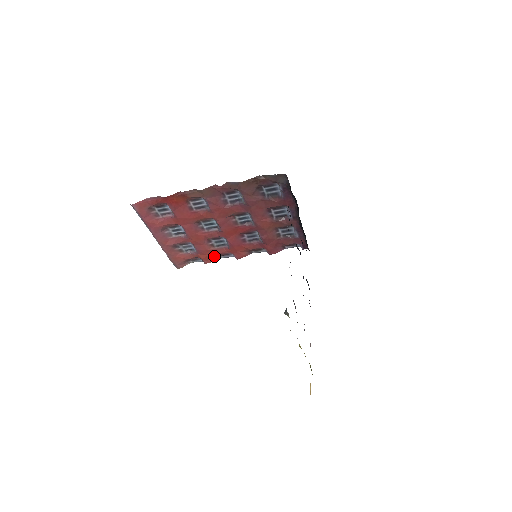
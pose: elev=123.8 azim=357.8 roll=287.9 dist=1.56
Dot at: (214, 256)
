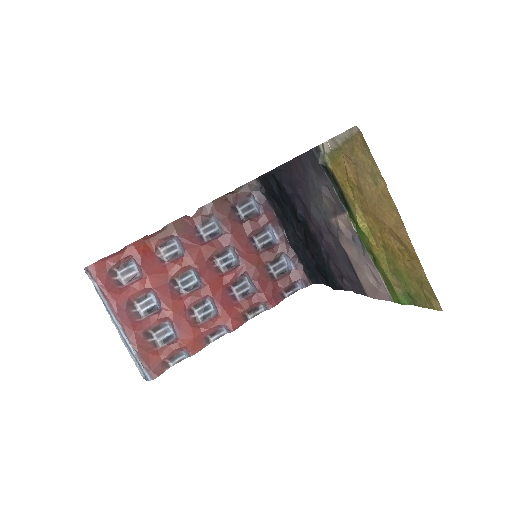
Dot at: (201, 340)
